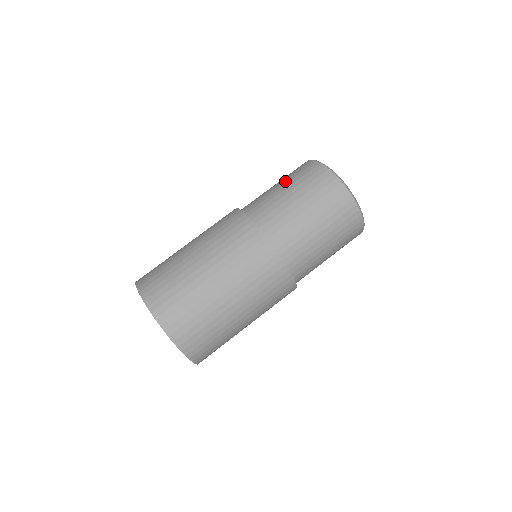
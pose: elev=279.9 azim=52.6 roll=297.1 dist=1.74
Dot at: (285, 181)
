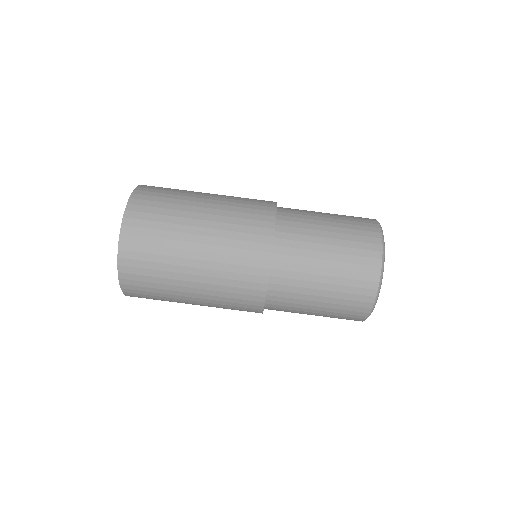
Dot at: (336, 270)
